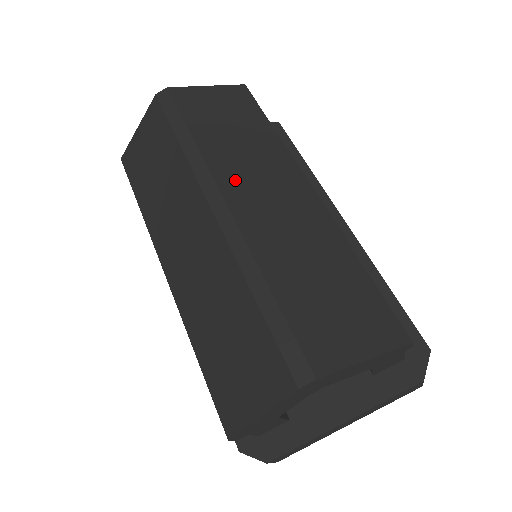
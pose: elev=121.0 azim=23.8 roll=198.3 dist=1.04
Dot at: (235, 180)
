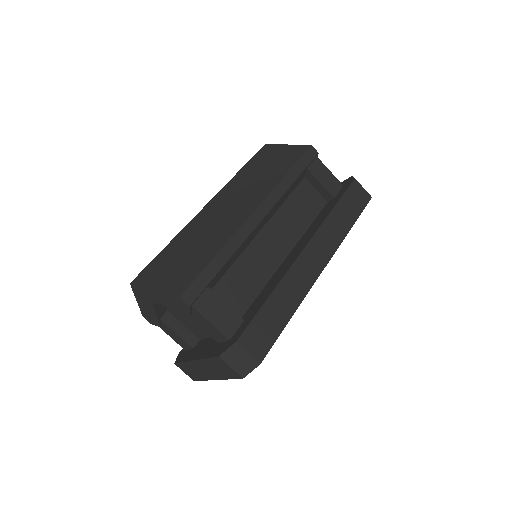
Dot at: (226, 195)
